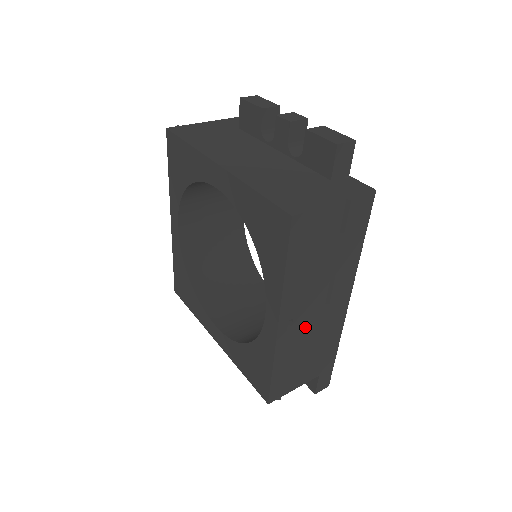
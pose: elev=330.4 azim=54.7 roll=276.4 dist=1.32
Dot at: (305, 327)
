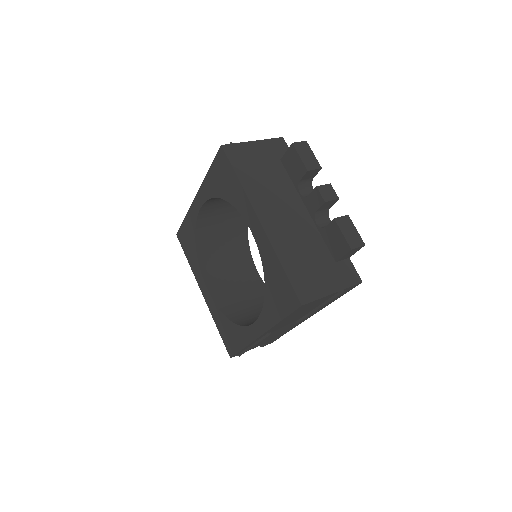
Dot at: occluded
